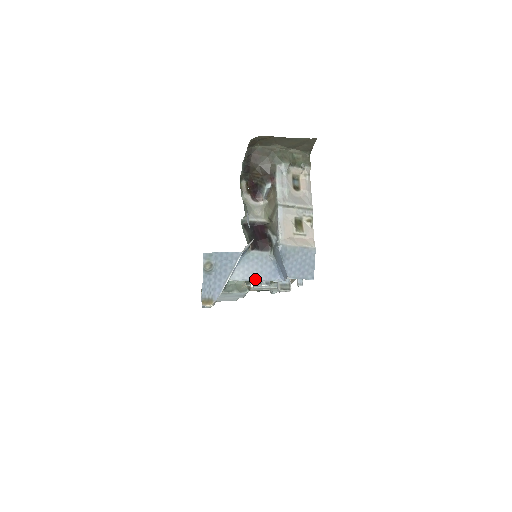
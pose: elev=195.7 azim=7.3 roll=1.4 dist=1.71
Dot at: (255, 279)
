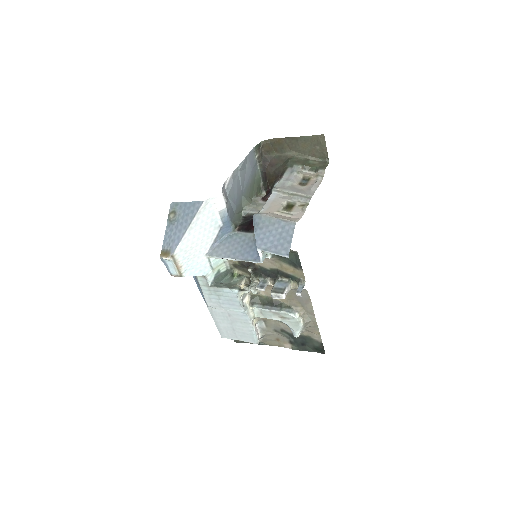
Dot at: (232, 257)
